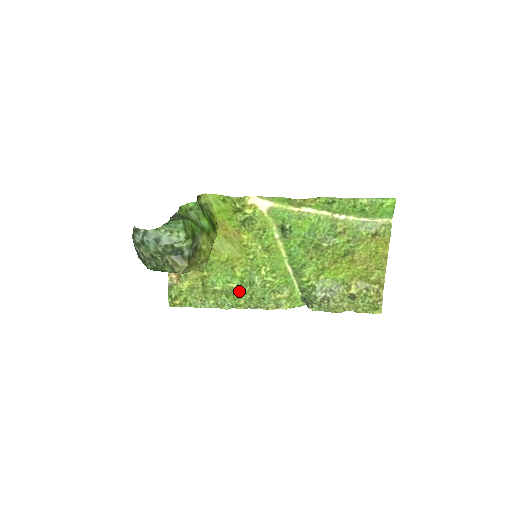
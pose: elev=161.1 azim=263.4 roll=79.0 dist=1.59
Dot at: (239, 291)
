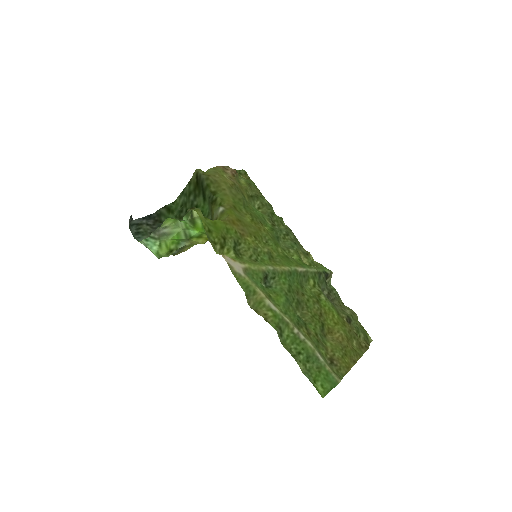
Dot at: (276, 226)
